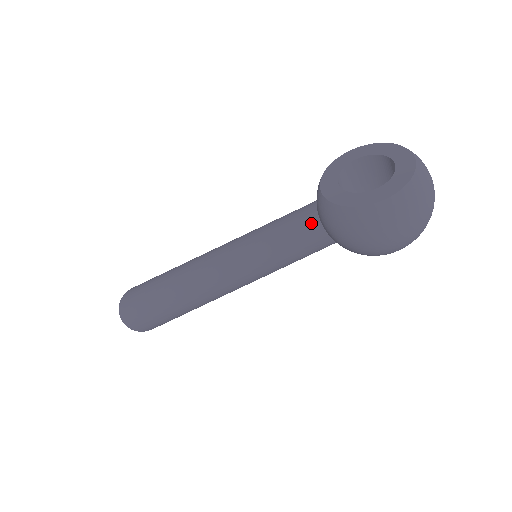
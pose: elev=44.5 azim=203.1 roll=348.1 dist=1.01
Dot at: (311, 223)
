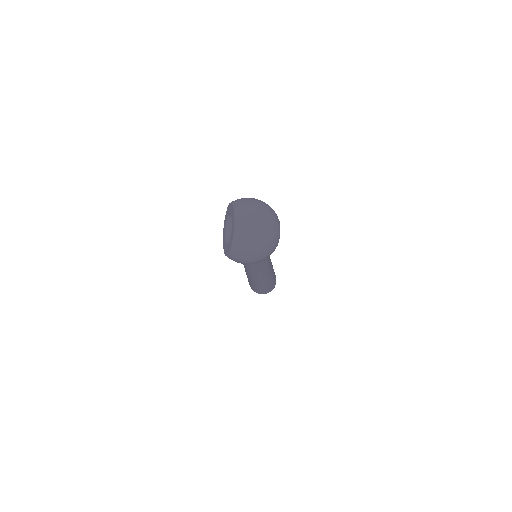
Dot at: occluded
